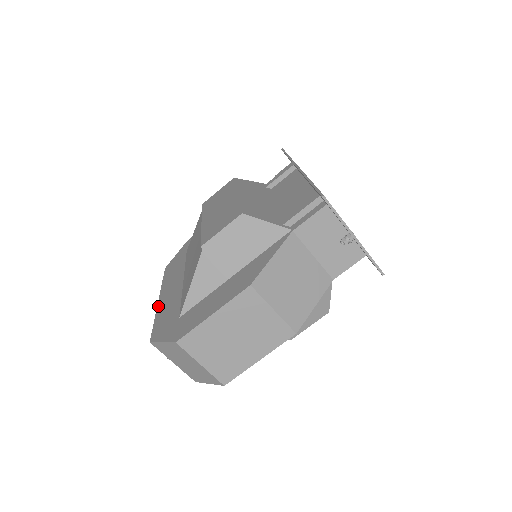
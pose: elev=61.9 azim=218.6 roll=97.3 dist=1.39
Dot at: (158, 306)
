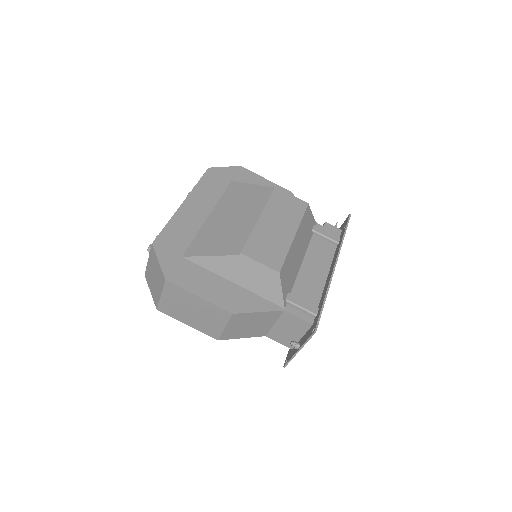
Dot at: (179, 211)
